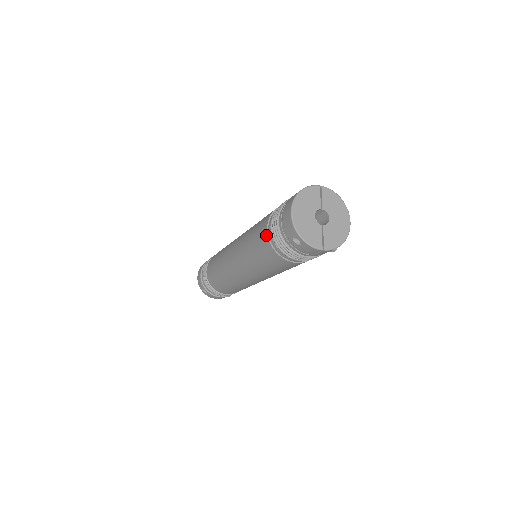
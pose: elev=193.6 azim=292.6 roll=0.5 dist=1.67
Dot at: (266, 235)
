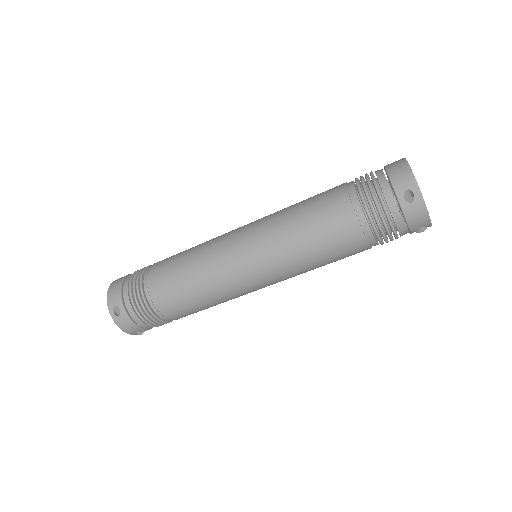
Dot at: (346, 196)
